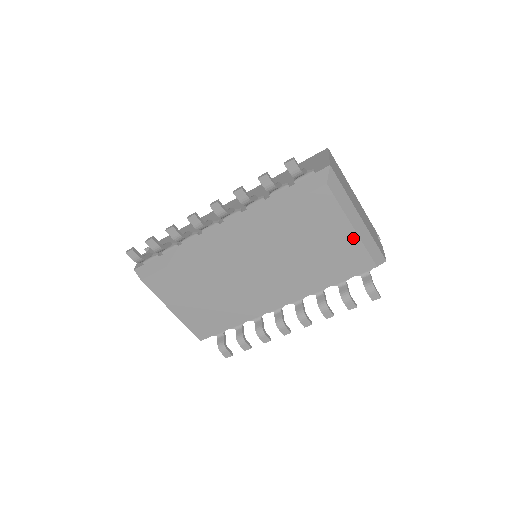
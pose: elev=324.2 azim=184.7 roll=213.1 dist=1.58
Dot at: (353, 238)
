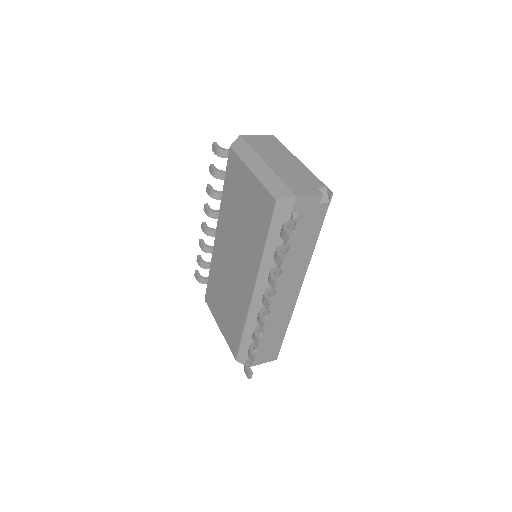
Dot at: (255, 182)
